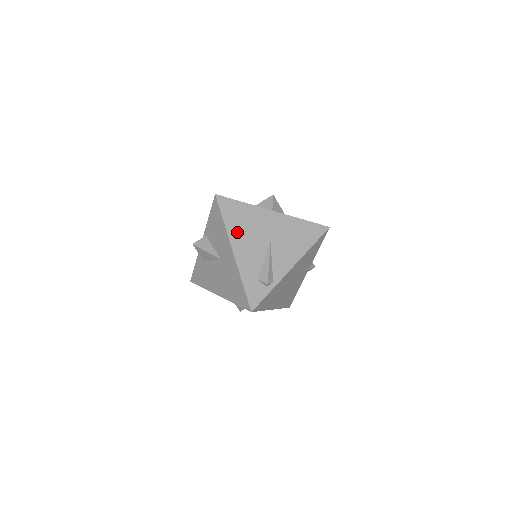
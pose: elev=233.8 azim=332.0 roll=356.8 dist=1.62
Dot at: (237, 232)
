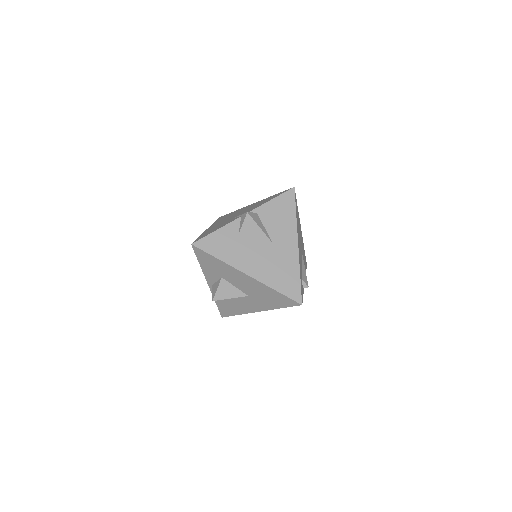
Dot at: (298, 230)
